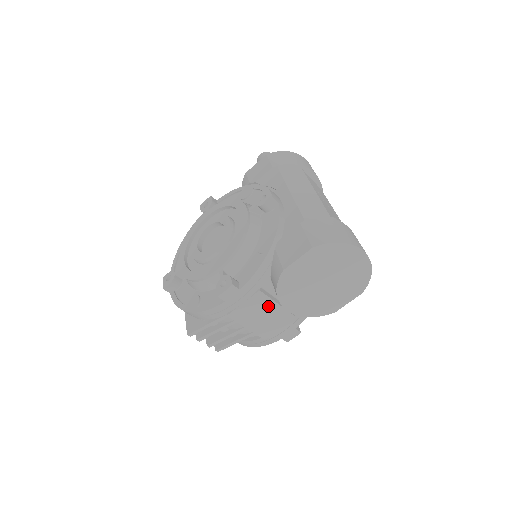
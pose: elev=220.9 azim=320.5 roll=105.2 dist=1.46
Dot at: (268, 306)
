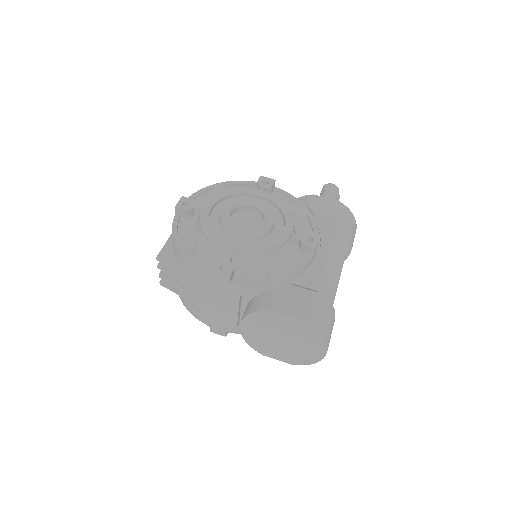
Dot at: (231, 308)
